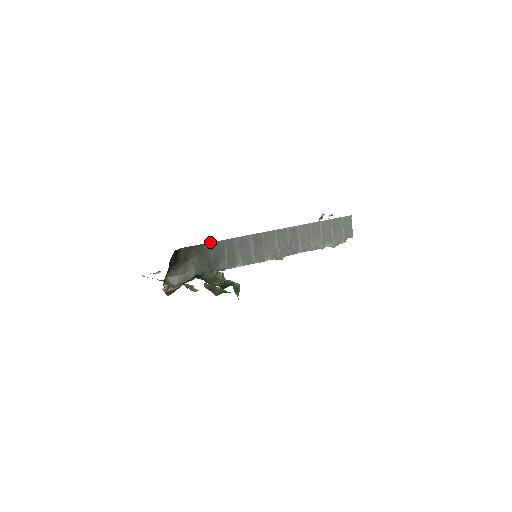
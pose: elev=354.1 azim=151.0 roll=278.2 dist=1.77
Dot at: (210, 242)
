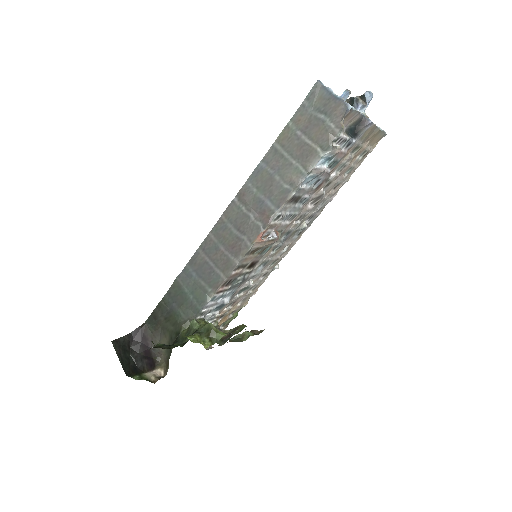
Dot at: (166, 293)
